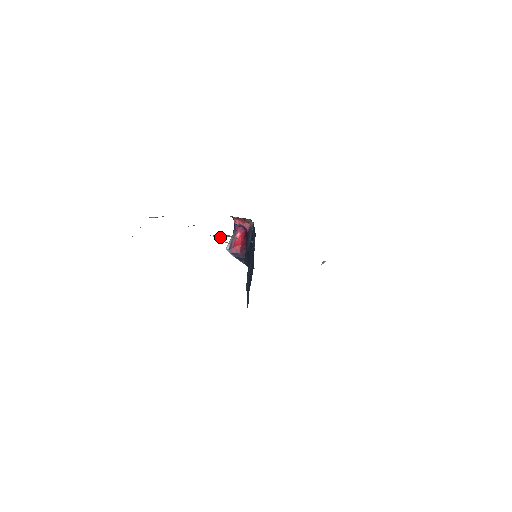
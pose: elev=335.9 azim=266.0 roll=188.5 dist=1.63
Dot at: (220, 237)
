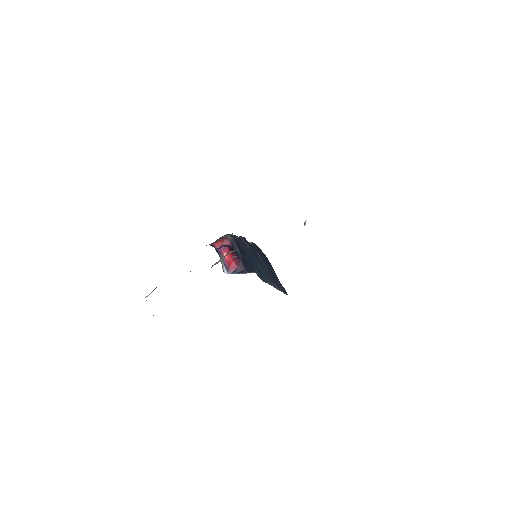
Dot at: (222, 260)
